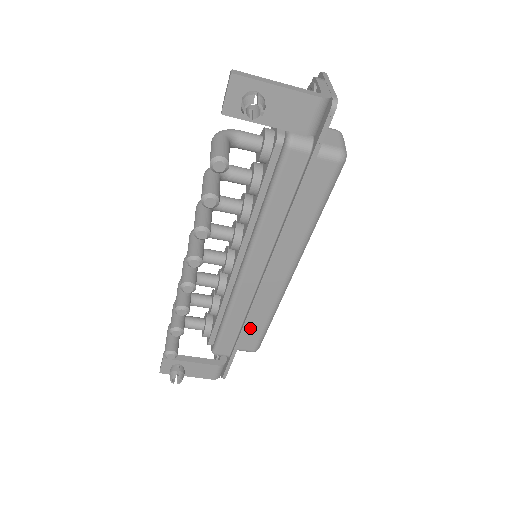
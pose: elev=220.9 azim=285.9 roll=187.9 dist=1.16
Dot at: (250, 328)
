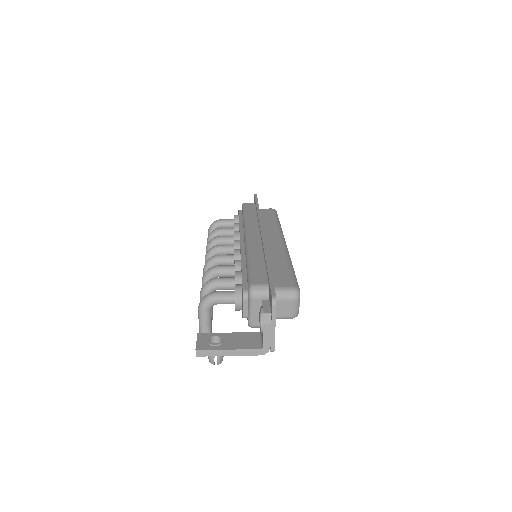
Dot at: occluded
